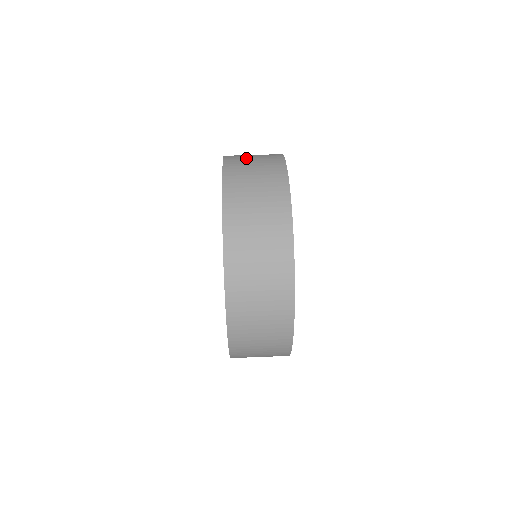
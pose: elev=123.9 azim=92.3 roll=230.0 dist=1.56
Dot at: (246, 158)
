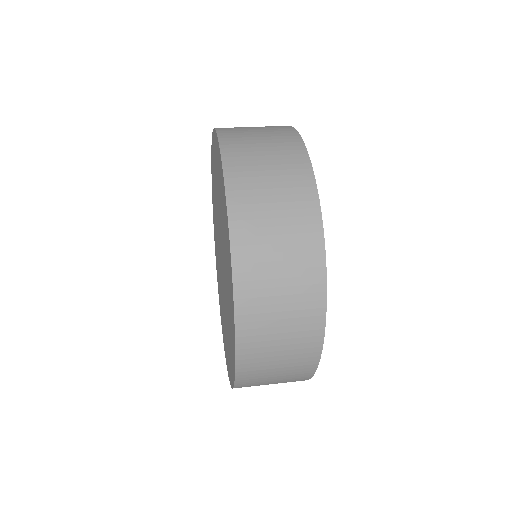
Dot at: occluded
